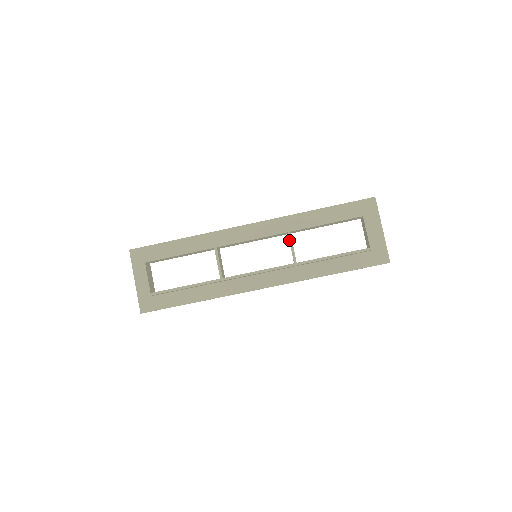
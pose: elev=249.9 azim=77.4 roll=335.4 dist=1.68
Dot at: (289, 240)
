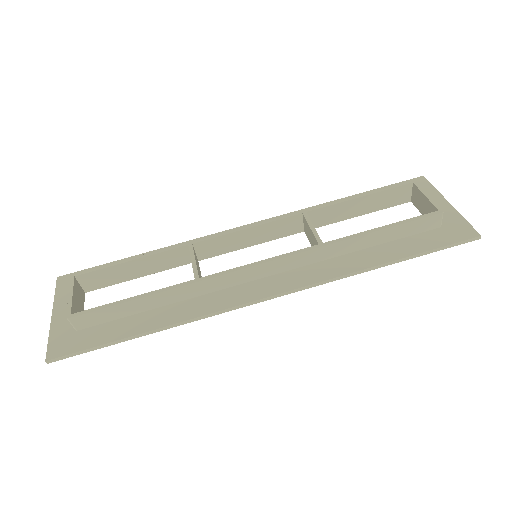
Dot at: (306, 220)
